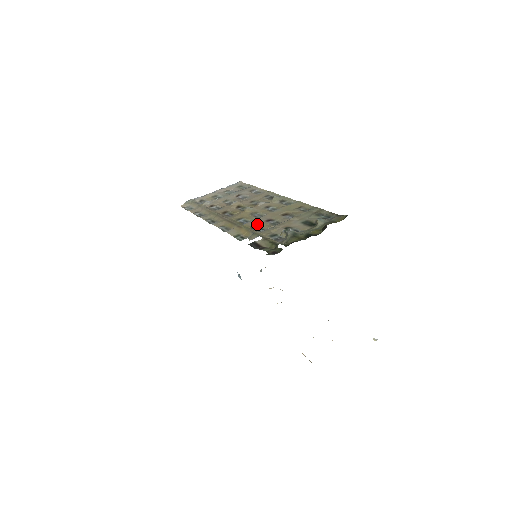
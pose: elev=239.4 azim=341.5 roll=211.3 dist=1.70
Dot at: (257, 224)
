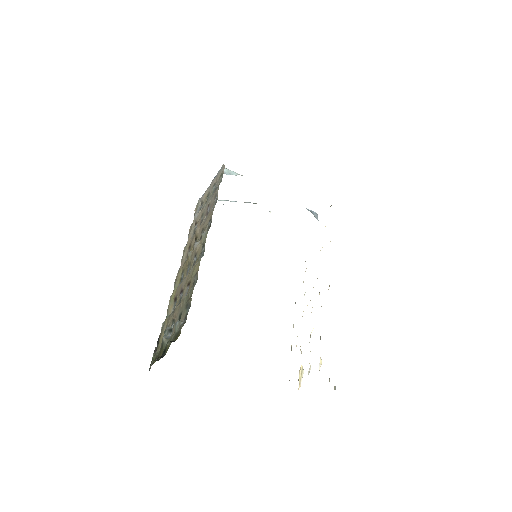
Dot at: (177, 295)
